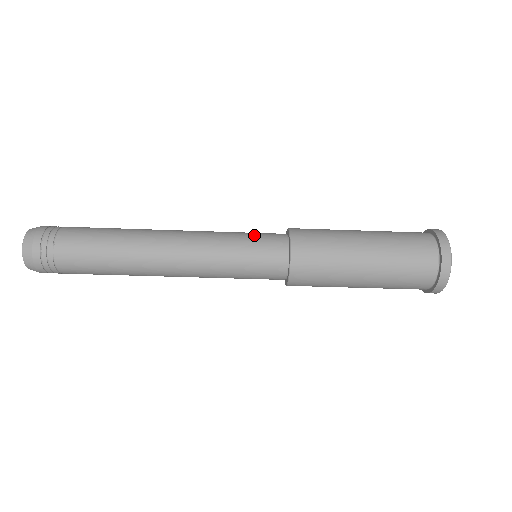
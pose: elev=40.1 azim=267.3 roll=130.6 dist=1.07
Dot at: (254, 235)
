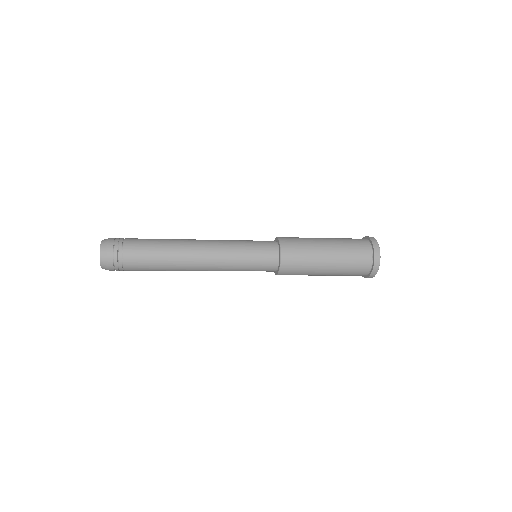
Dot at: (257, 261)
